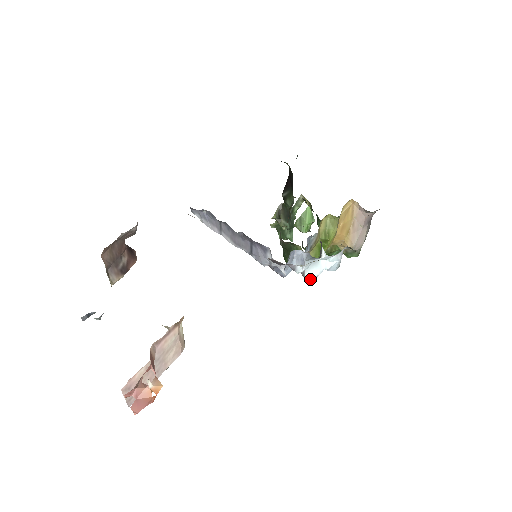
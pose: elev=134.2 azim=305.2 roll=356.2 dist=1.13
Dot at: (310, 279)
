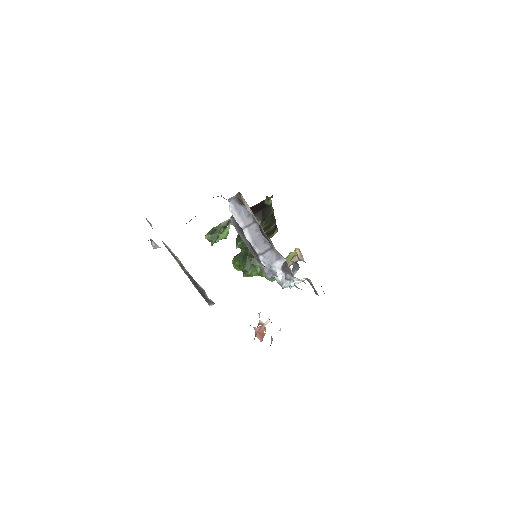
Dot at: (282, 288)
